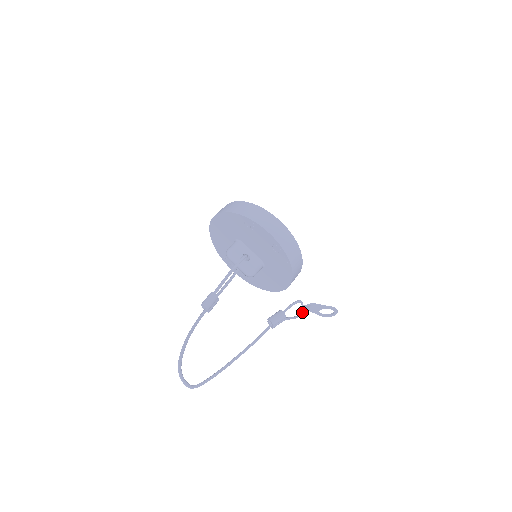
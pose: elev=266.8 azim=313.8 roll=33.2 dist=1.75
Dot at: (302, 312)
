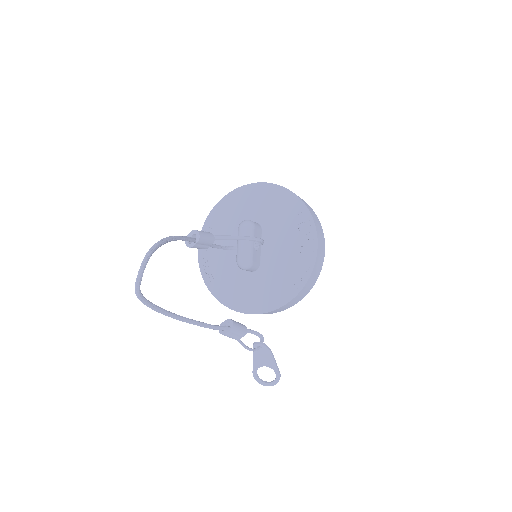
Dot at: (257, 349)
